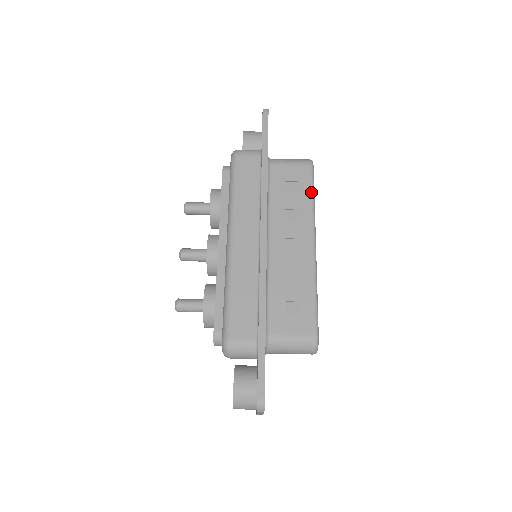
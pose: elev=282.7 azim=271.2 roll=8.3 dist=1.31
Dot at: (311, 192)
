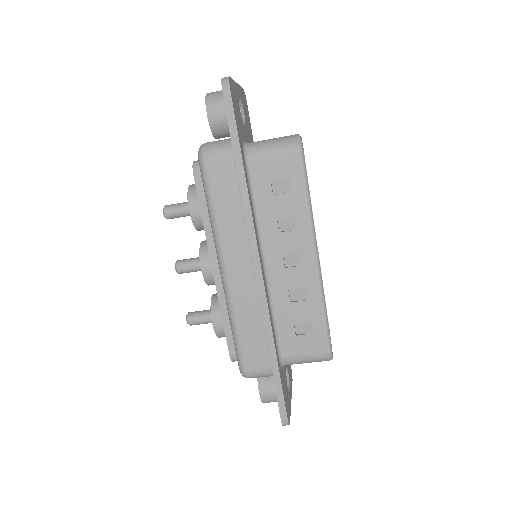
Dot at: (304, 191)
